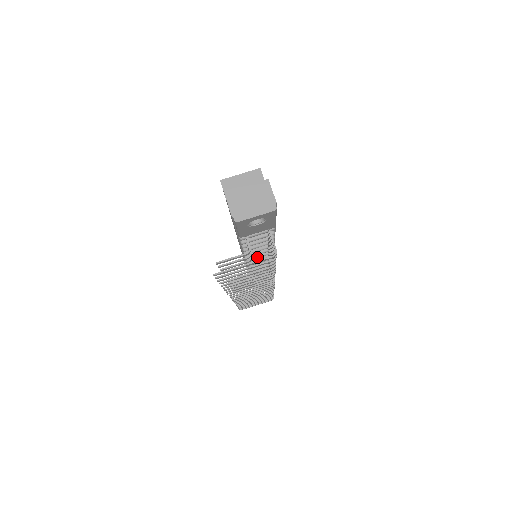
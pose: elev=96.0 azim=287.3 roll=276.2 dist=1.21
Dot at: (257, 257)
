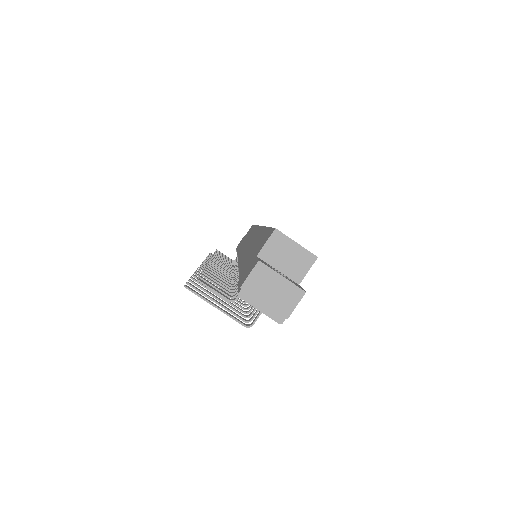
Dot at: occluded
